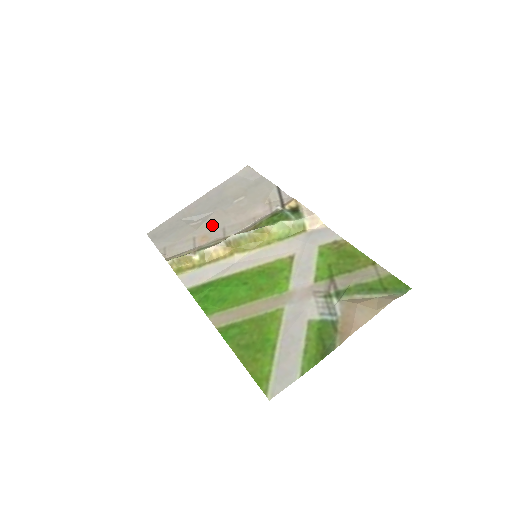
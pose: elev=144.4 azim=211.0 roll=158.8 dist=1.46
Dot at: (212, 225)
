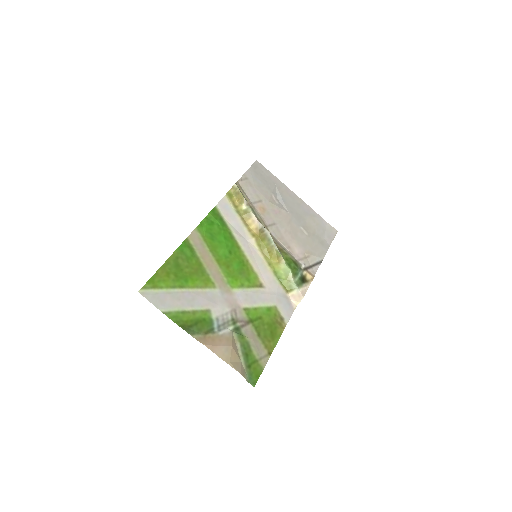
Dot at: (276, 213)
